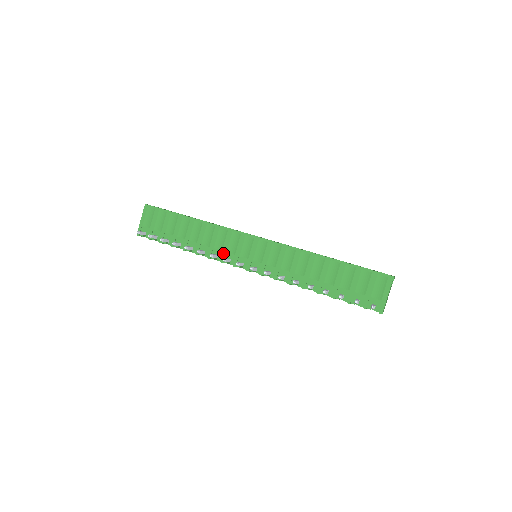
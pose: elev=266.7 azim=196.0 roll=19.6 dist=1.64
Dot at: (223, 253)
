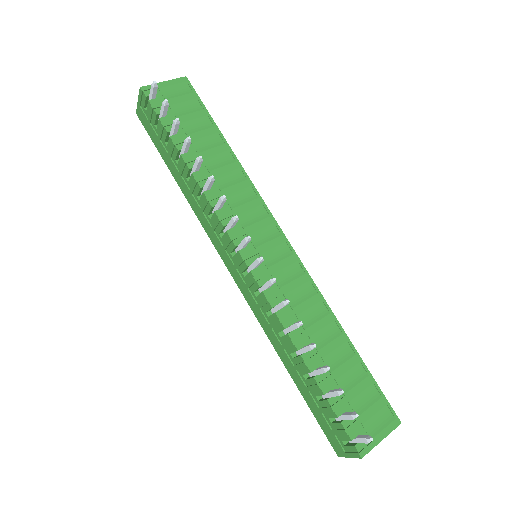
Dot at: (231, 212)
